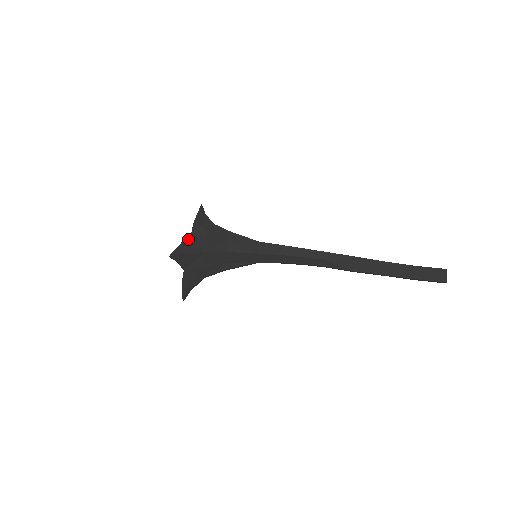
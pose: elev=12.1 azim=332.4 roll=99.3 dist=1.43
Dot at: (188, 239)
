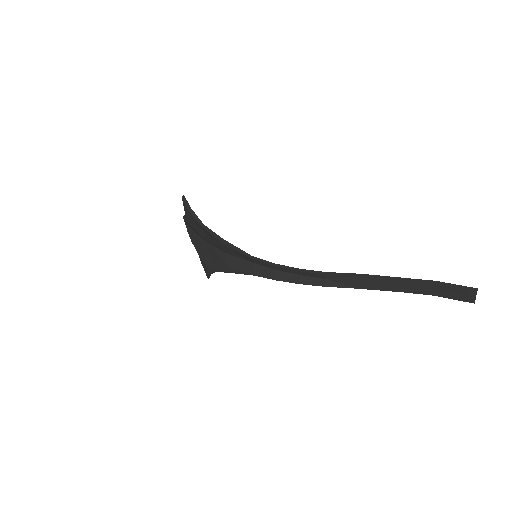
Dot at: (188, 224)
